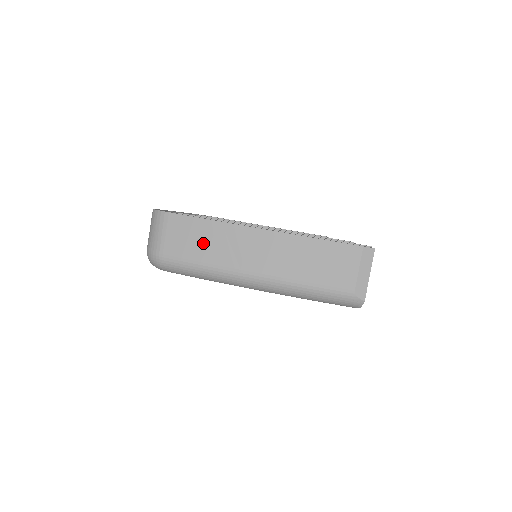
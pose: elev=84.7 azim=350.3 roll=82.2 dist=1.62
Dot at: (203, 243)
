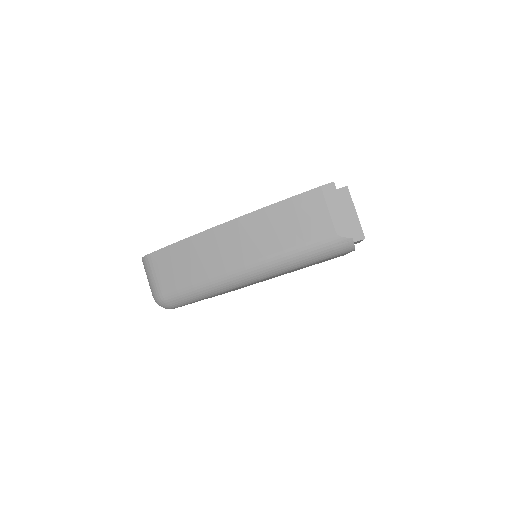
Dot at: (185, 264)
